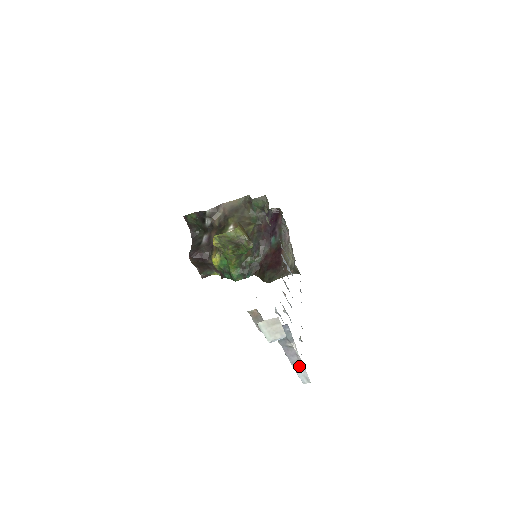
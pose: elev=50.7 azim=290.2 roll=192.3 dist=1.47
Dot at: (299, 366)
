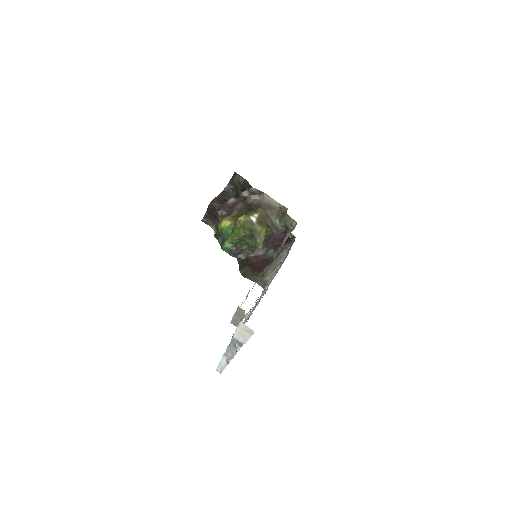
Dot at: (226, 360)
